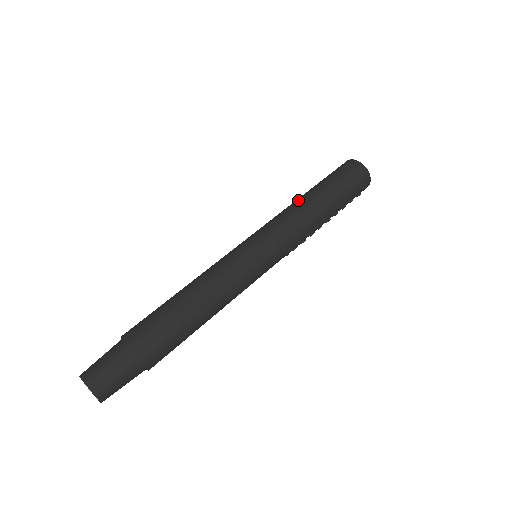
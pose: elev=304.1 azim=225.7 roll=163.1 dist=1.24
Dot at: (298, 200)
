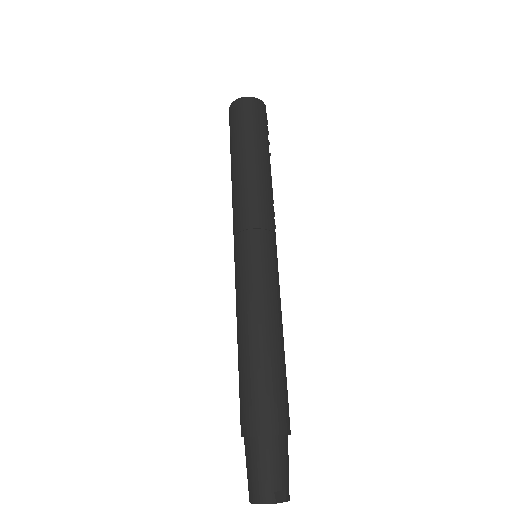
Dot at: (244, 174)
